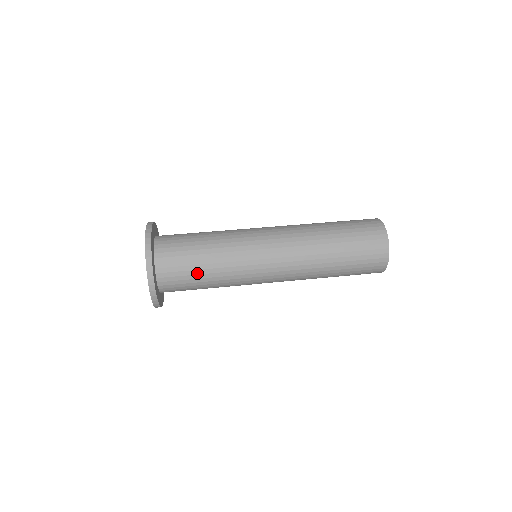
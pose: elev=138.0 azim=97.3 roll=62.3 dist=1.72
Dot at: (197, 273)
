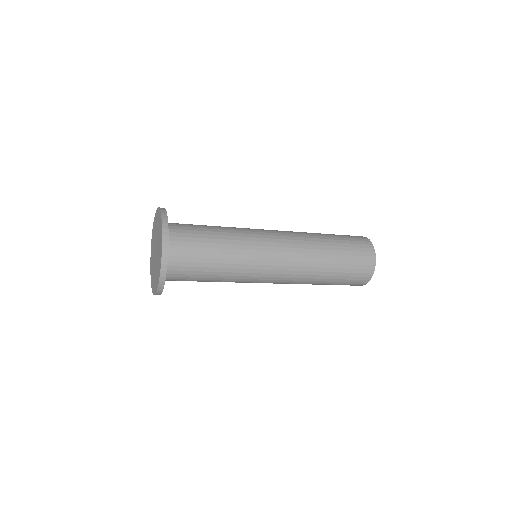
Dot at: (207, 251)
